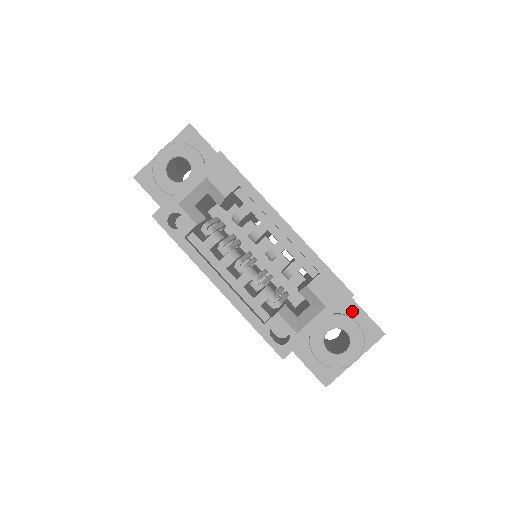
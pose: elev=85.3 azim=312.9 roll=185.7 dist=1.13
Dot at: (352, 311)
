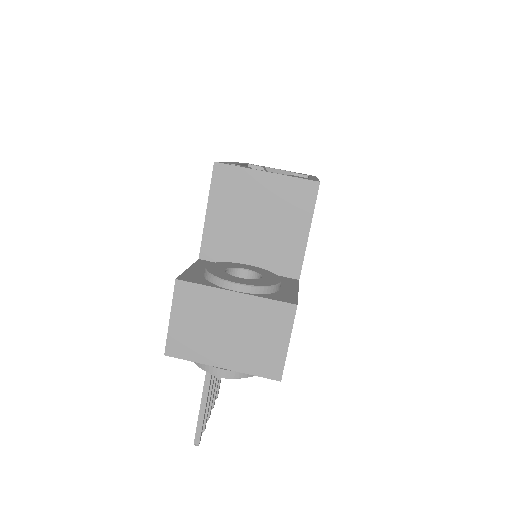
Dot at: (287, 285)
